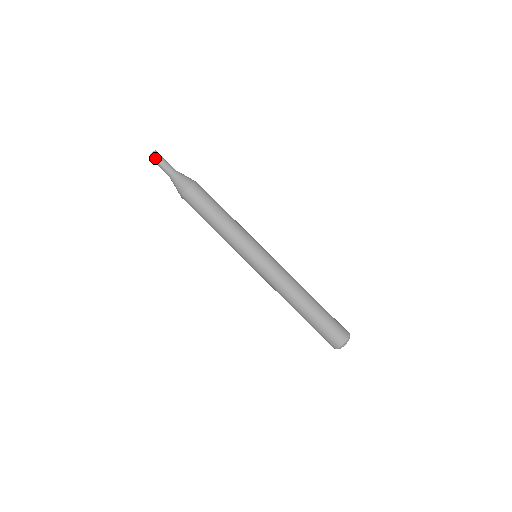
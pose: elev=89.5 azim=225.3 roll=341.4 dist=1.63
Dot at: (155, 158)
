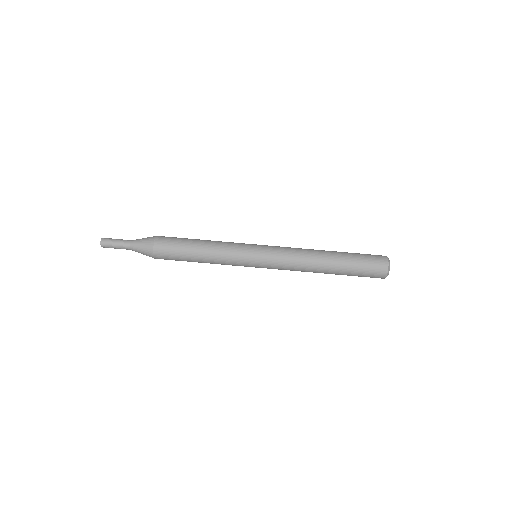
Dot at: (107, 242)
